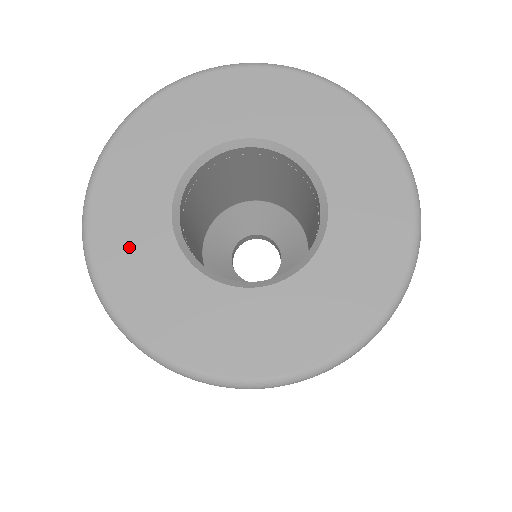
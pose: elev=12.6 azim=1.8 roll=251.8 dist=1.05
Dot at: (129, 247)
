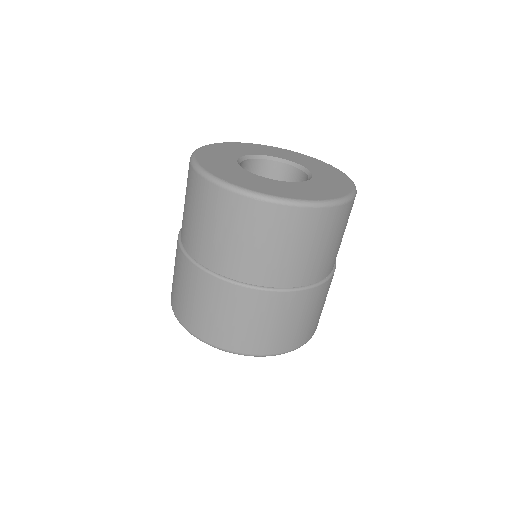
Dot at: (251, 182)
